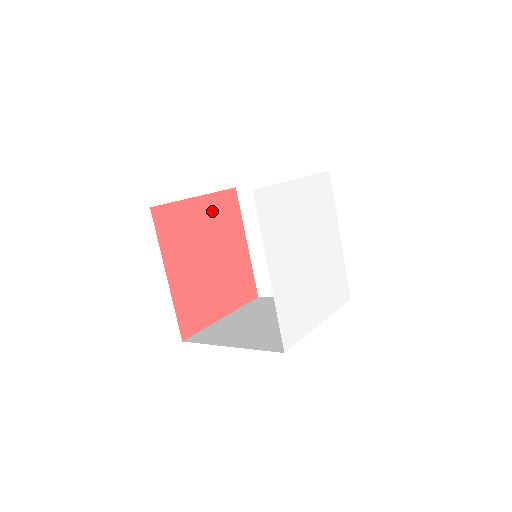
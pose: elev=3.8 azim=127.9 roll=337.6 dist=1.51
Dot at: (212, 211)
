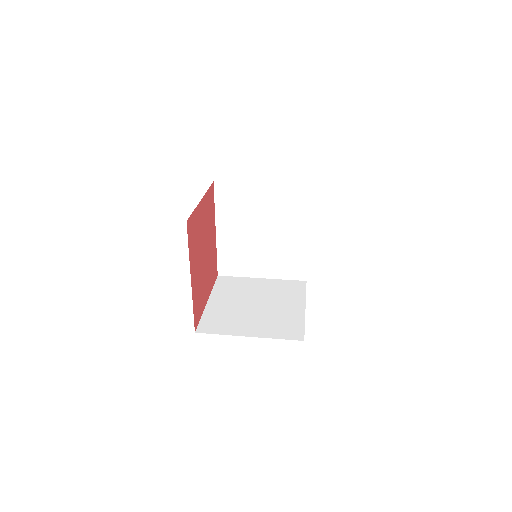
Dot at: (206, 209)
